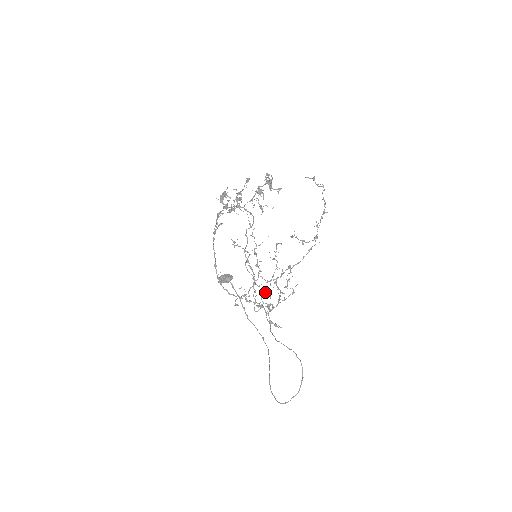
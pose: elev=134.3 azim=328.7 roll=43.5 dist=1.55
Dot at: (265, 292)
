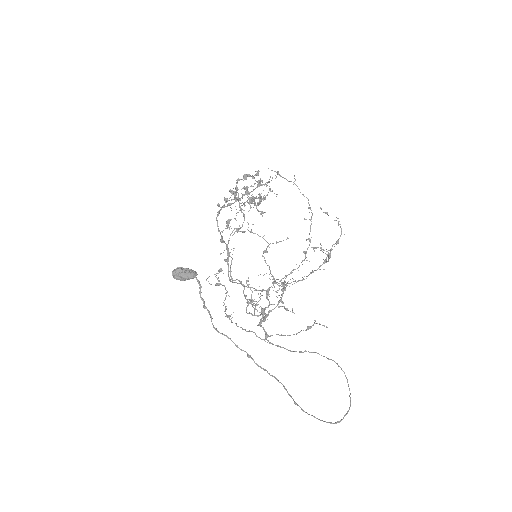
Dot at: (251, 302)
